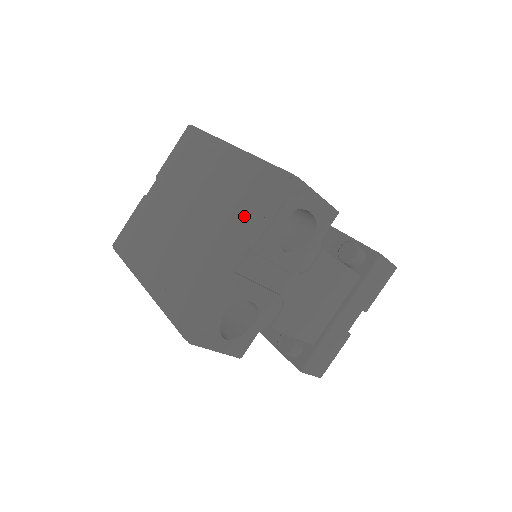
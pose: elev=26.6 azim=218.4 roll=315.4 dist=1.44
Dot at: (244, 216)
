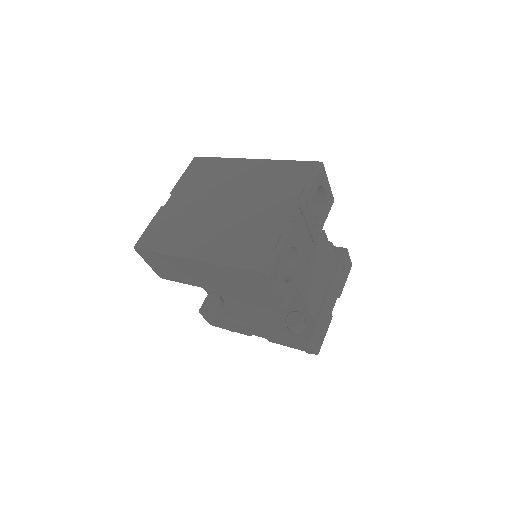
Dot at: (285, 190)
